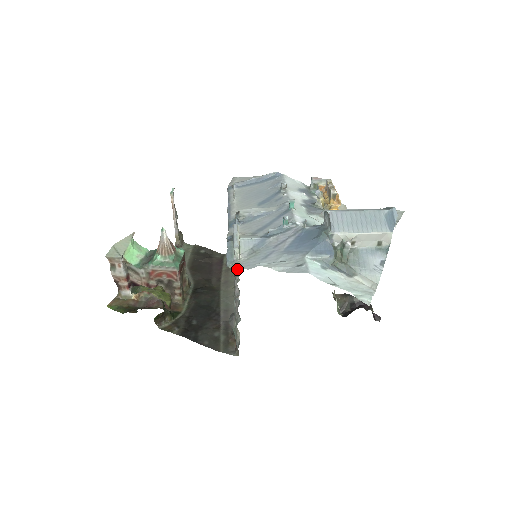
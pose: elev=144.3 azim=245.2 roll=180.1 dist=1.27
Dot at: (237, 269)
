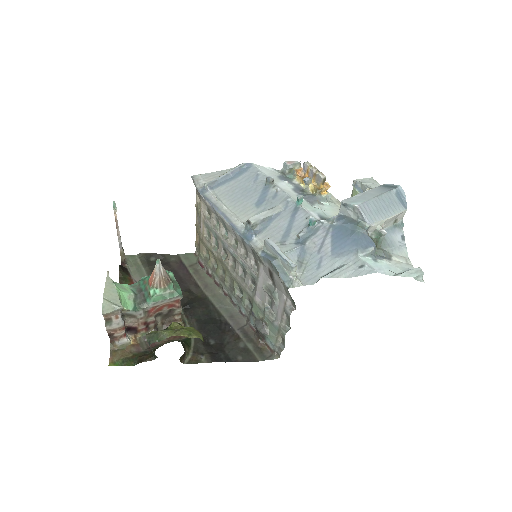
Dot at: (271, 281)
